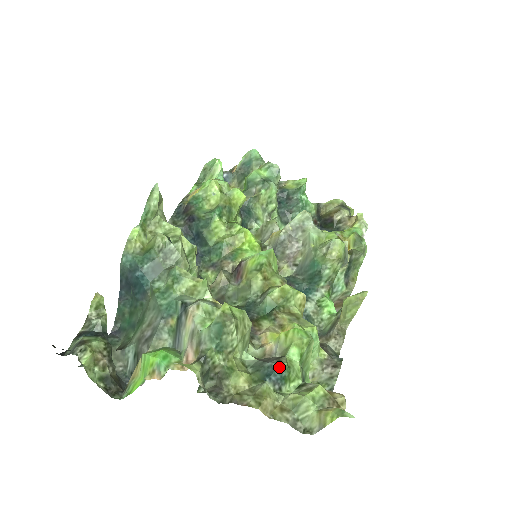
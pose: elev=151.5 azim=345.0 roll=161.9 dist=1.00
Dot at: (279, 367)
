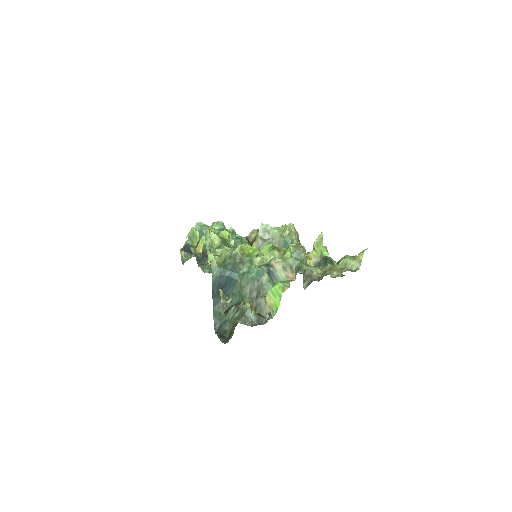
Dot at: (326, 258)
